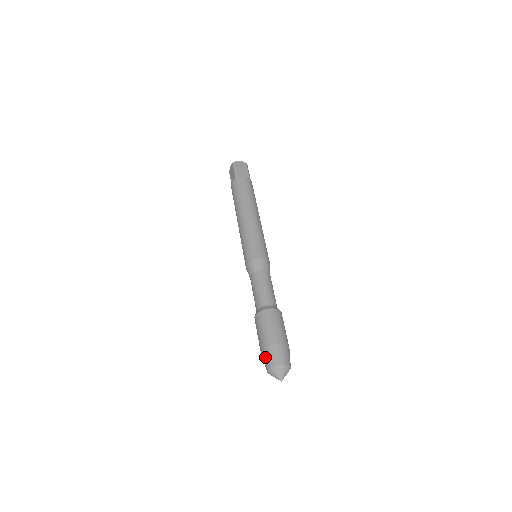
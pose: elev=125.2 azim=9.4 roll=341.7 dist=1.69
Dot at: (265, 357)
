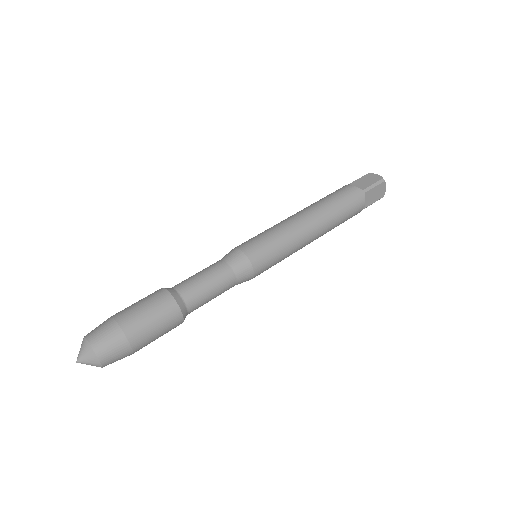
Dot at: occluded
